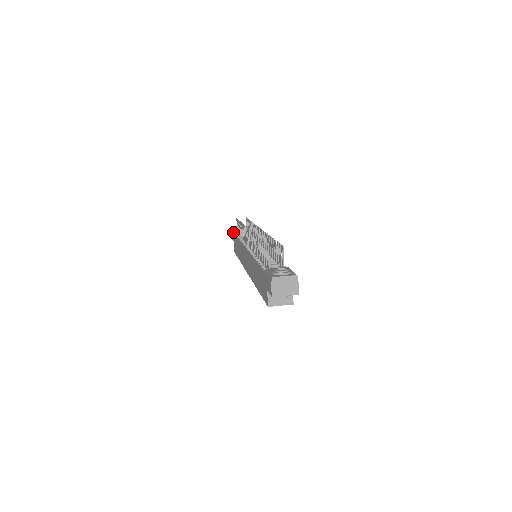
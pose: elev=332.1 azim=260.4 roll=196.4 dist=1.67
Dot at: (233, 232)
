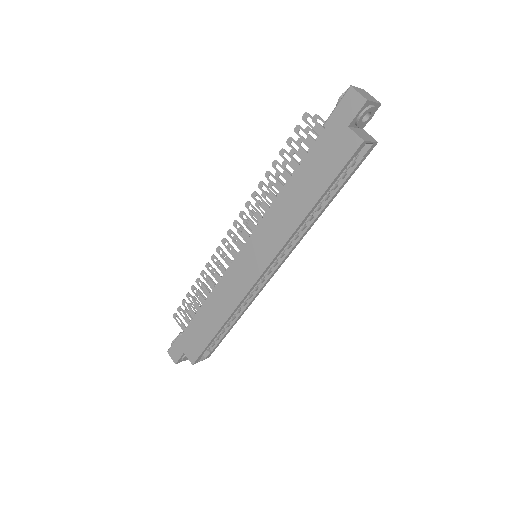
Dot at: (176, 342)
